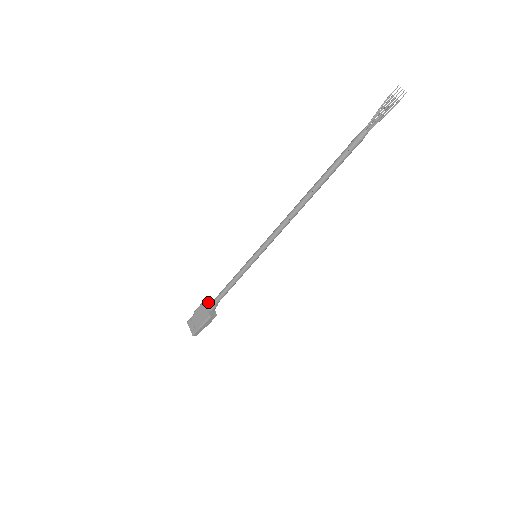
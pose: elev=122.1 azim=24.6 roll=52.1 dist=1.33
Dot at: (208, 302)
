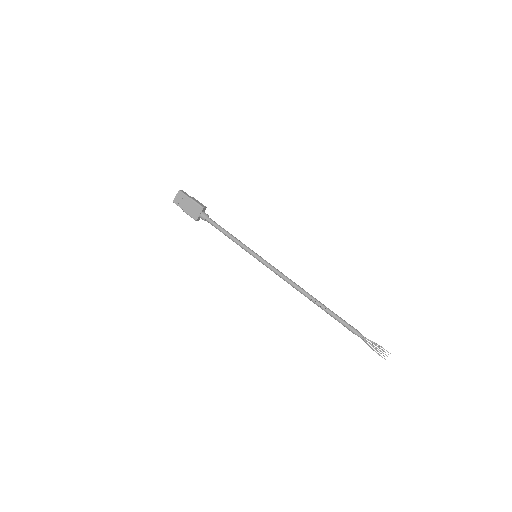
Dot at: (204, 209)
